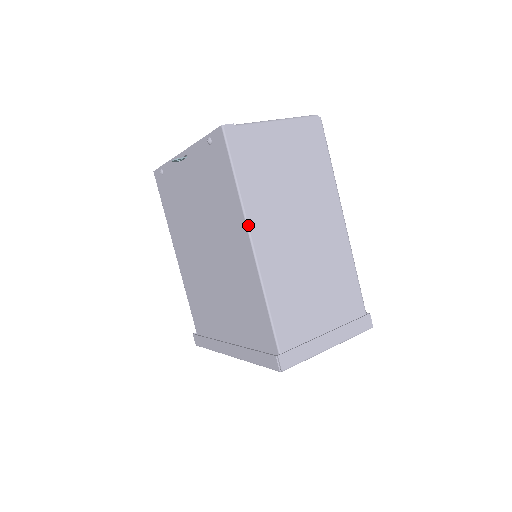
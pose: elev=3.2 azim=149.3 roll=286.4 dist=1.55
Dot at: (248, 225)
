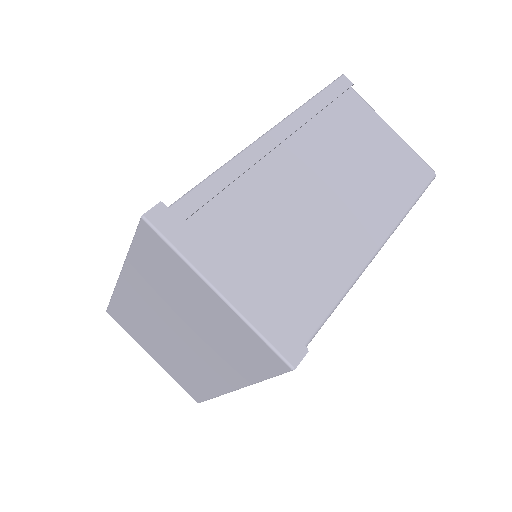
Dot at: (284, 121)
